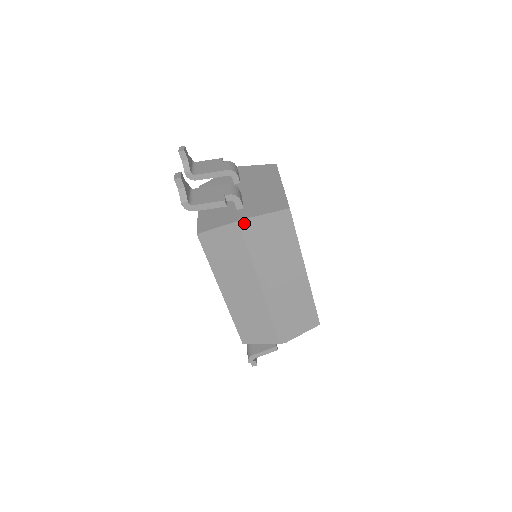
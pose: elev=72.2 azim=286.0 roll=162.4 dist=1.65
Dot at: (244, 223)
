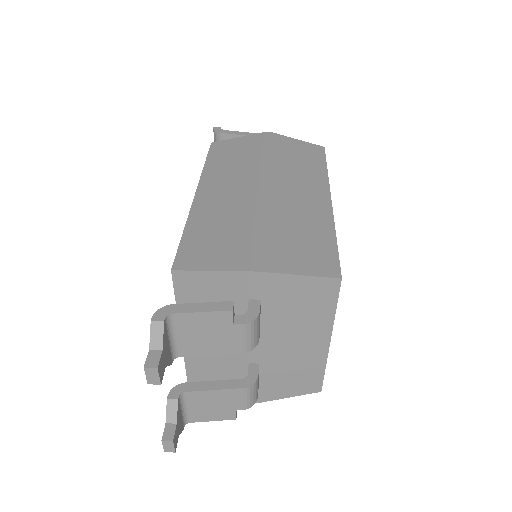
Dot at: (270, 135)
